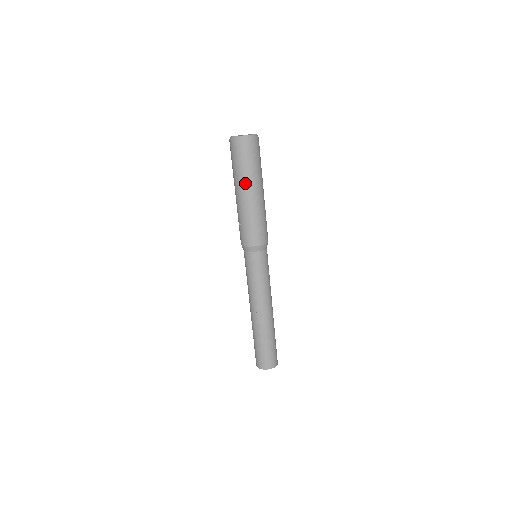
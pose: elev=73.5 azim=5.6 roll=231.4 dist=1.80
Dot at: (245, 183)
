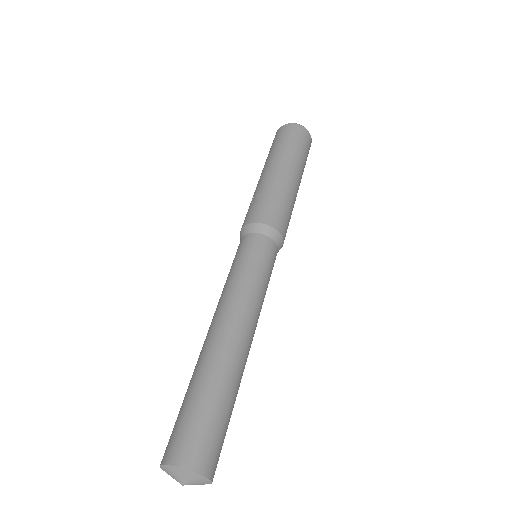
Dot at: (281, 158)
